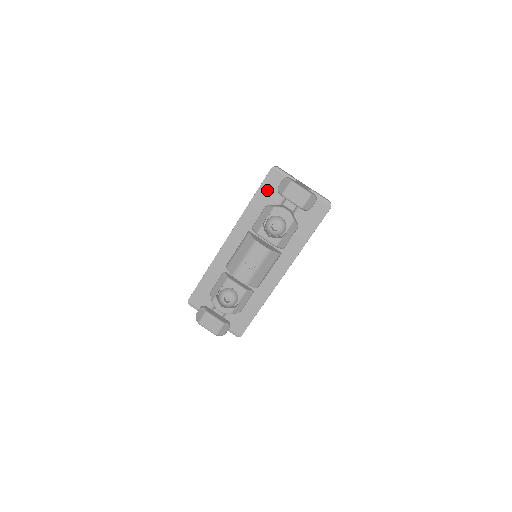
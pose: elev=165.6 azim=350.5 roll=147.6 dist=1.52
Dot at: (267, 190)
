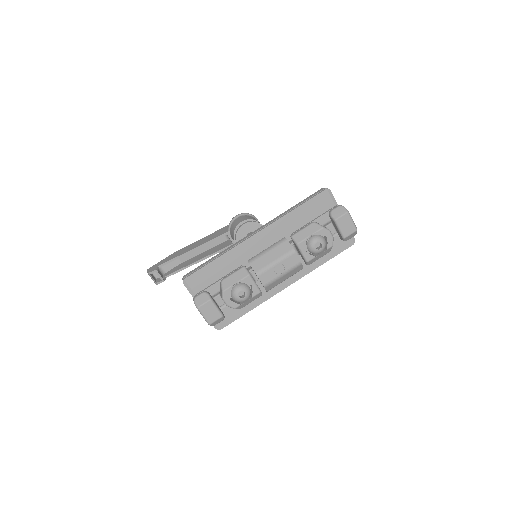
Dot at: (313, 206)
